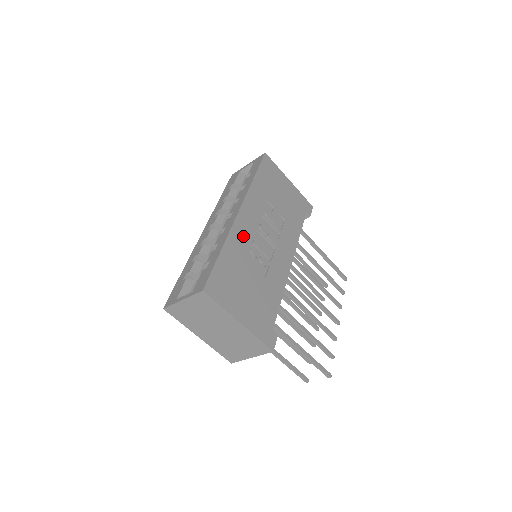
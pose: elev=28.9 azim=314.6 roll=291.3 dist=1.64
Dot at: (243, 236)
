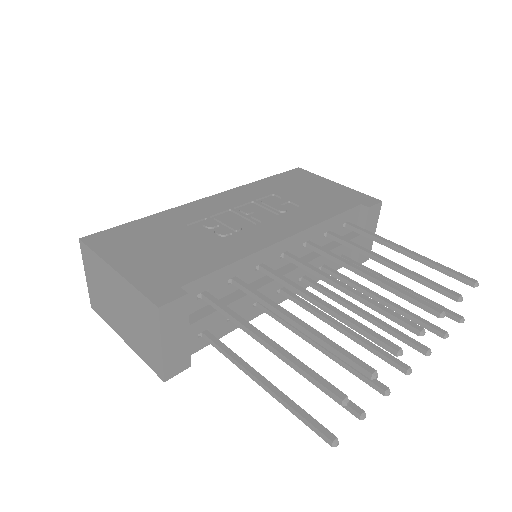
Dot at: (198, 212)
